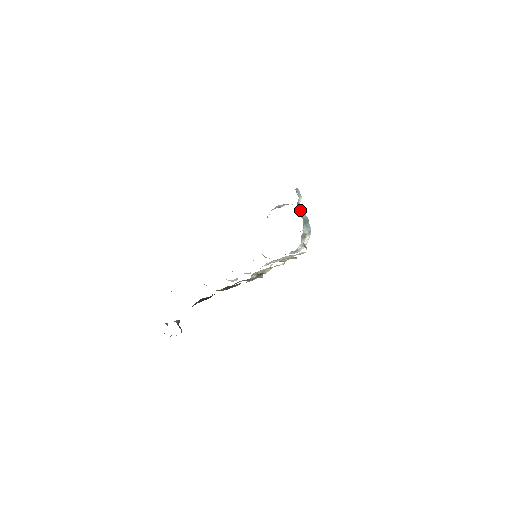
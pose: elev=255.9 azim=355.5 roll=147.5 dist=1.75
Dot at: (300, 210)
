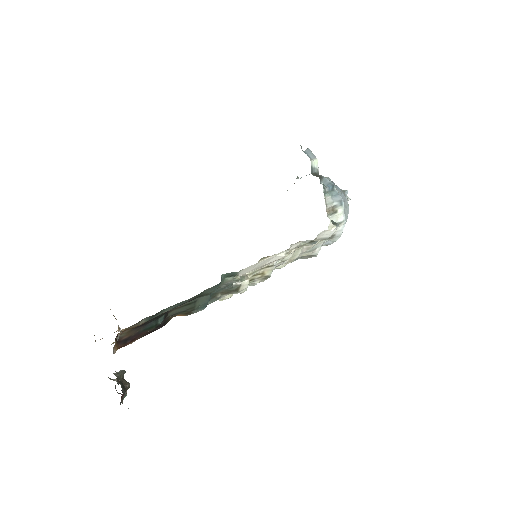
Dot at: (318, 176)
